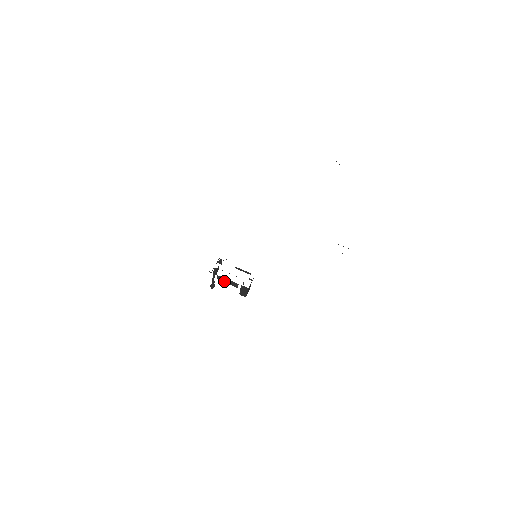
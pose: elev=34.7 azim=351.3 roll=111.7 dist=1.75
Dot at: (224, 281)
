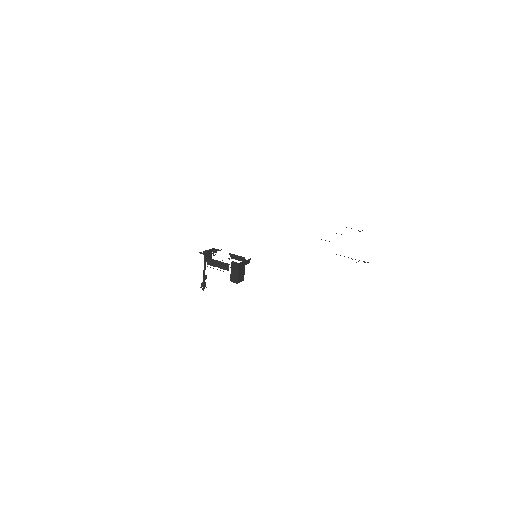
Dot at: (214, 265)
